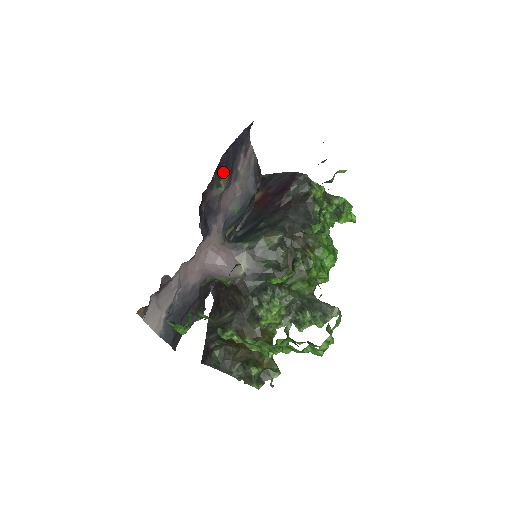
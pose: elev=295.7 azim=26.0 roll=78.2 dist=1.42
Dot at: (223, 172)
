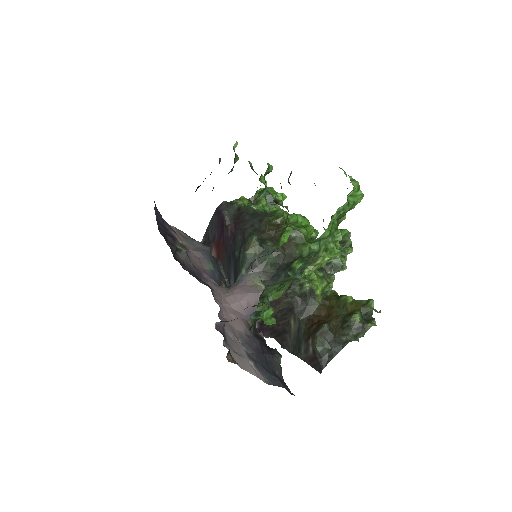
Dot at: (172, 240)
